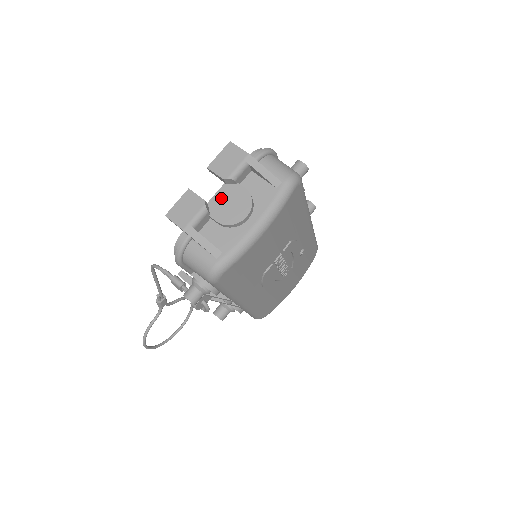
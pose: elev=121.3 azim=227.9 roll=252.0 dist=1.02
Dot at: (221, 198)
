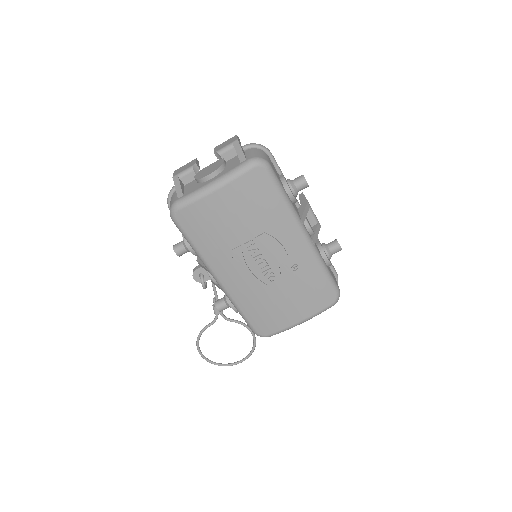
Dot at: (209, 166)
